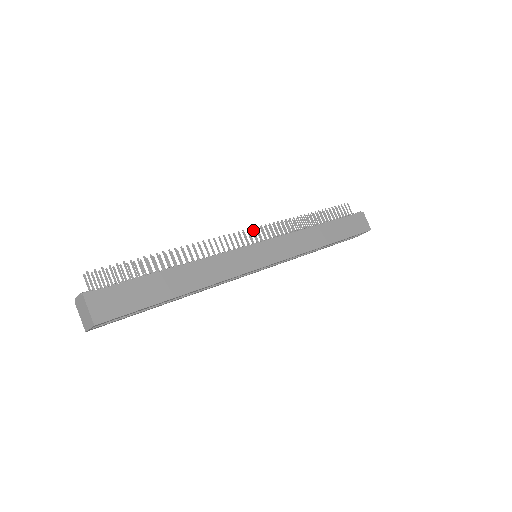
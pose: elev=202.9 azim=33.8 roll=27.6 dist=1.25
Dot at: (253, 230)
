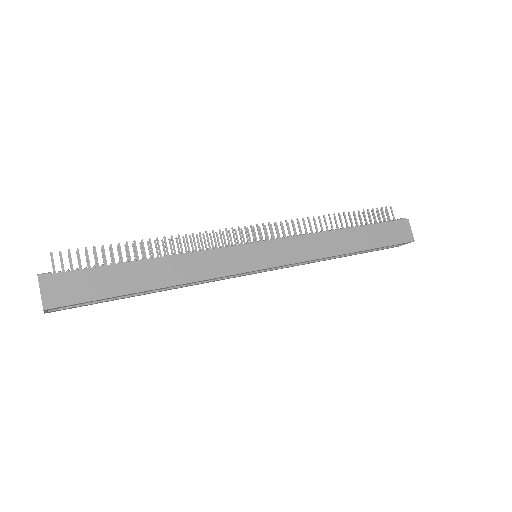
Dot at: (257, 227)
